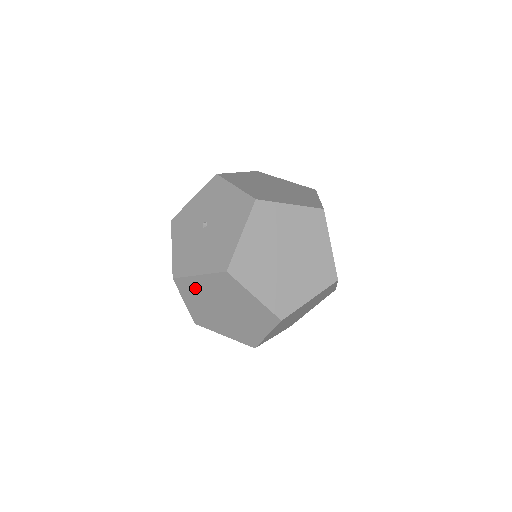
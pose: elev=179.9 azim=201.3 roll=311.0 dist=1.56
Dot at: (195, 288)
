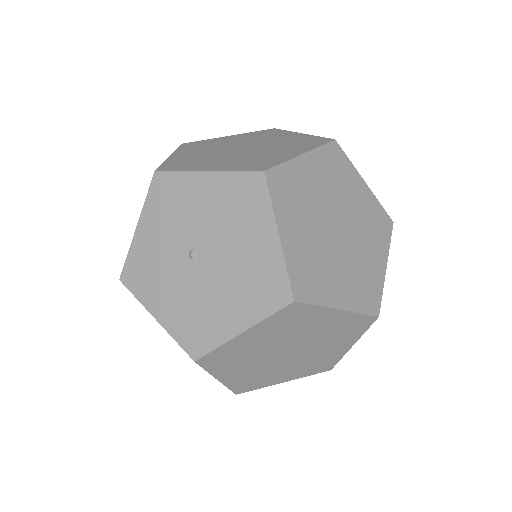
Dot at: (236, 353)
